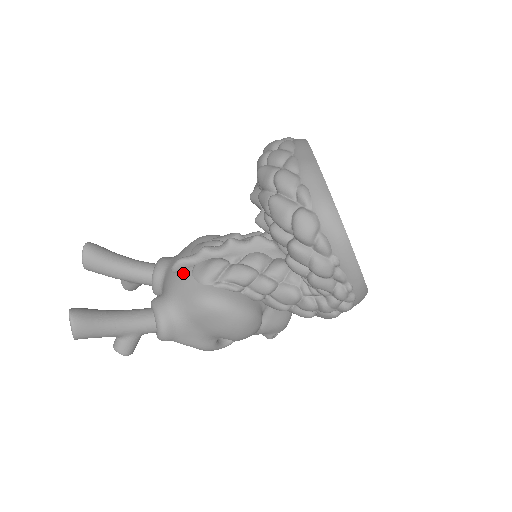
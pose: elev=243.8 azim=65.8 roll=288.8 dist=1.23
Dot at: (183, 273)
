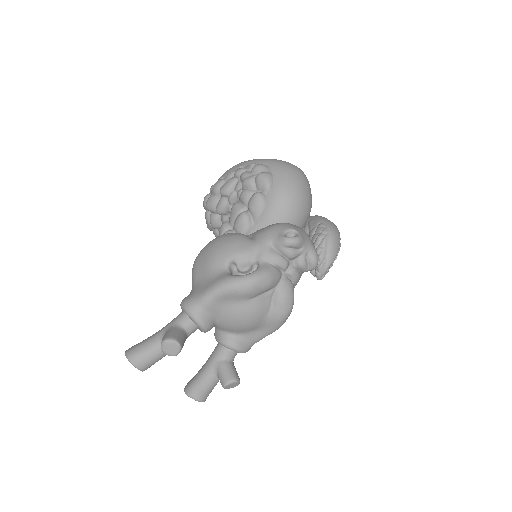
Dot at: occluded
